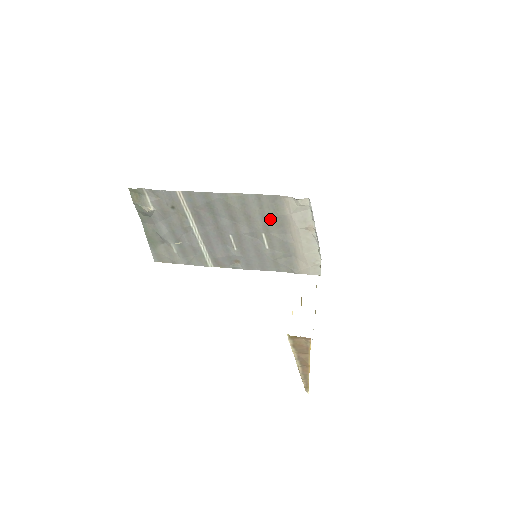
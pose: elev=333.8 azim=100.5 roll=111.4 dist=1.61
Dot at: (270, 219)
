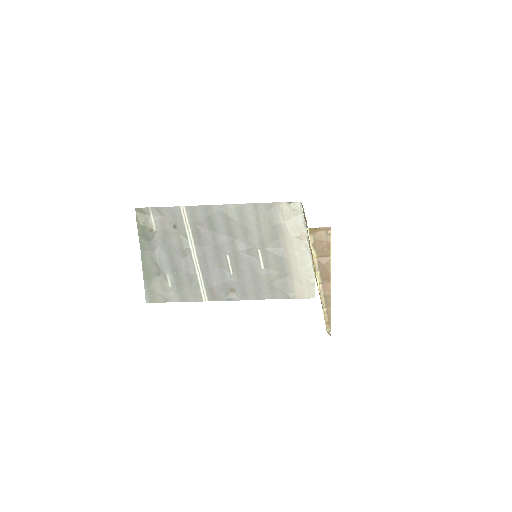
Dot at: (266, 231)
